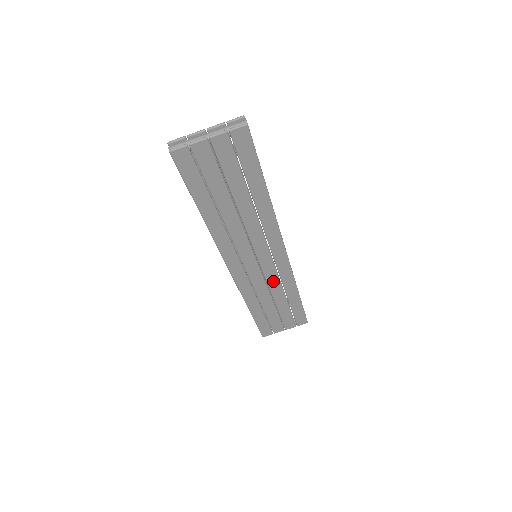
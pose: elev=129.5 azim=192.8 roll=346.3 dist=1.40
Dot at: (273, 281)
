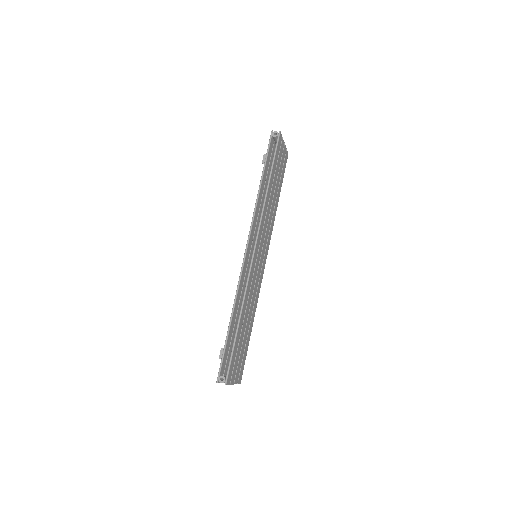
Dot at: (255, 292)
